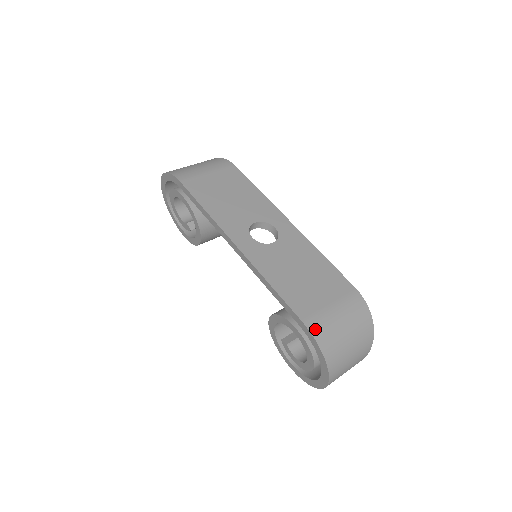
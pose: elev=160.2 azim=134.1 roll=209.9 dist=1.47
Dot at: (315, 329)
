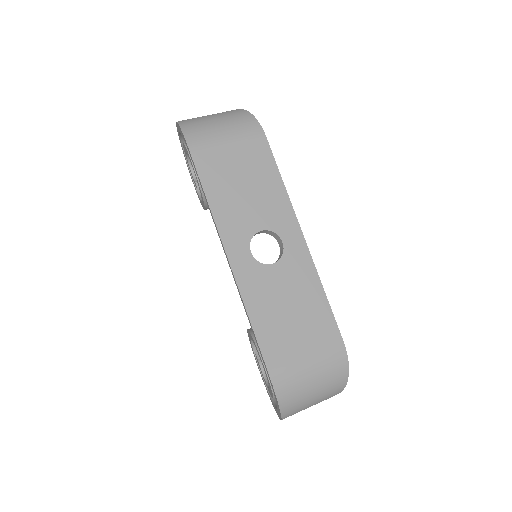
Dot at: (280, 384)
